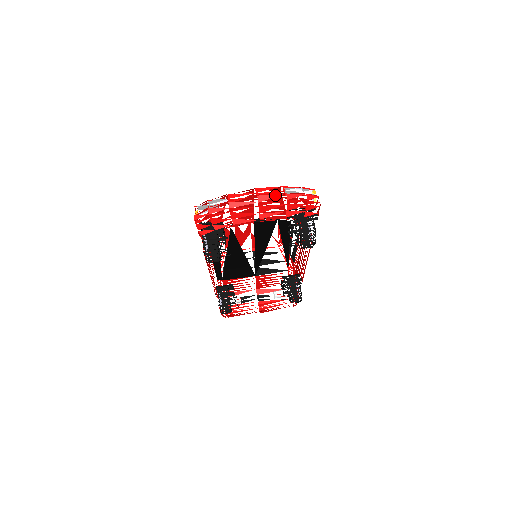
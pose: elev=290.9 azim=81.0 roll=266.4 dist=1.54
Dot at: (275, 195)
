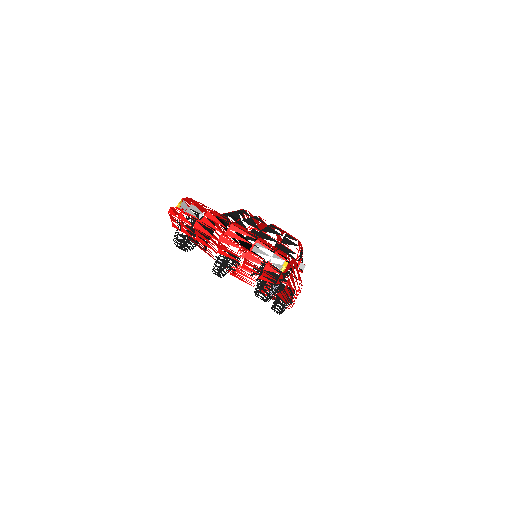
Dot at: (236, 245)
